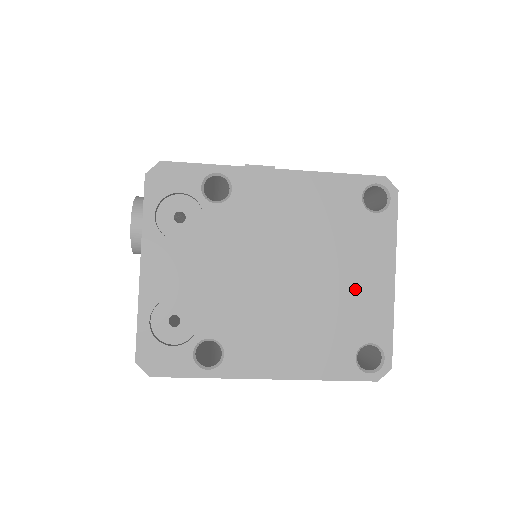
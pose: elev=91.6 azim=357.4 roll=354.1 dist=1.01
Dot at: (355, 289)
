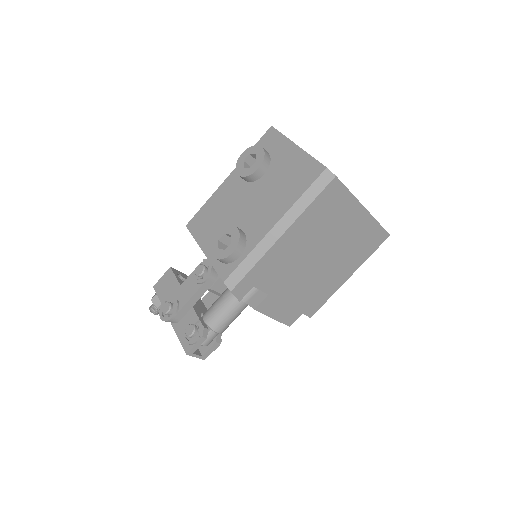
Dot at: occluded
